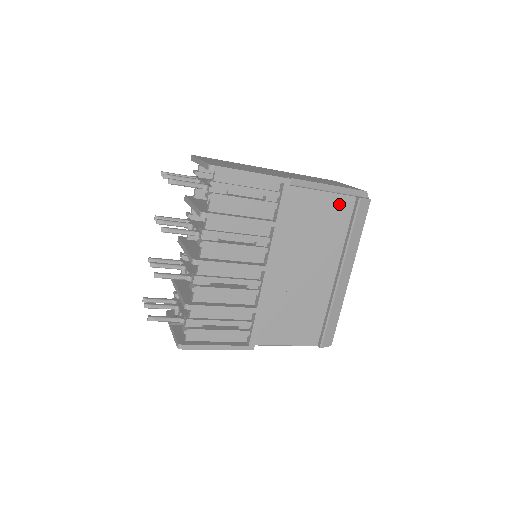
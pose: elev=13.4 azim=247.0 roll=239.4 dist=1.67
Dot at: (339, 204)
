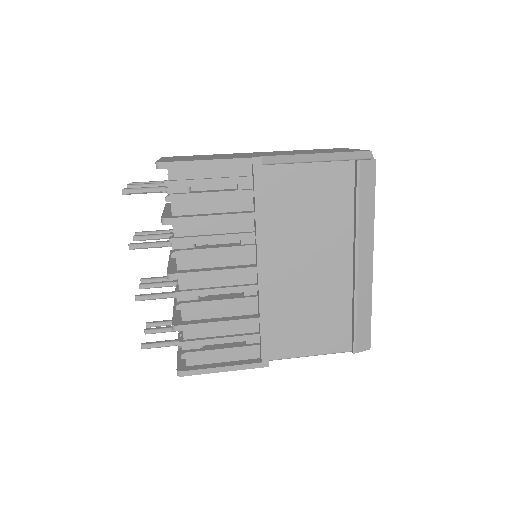
Dot at: (333, 174)
